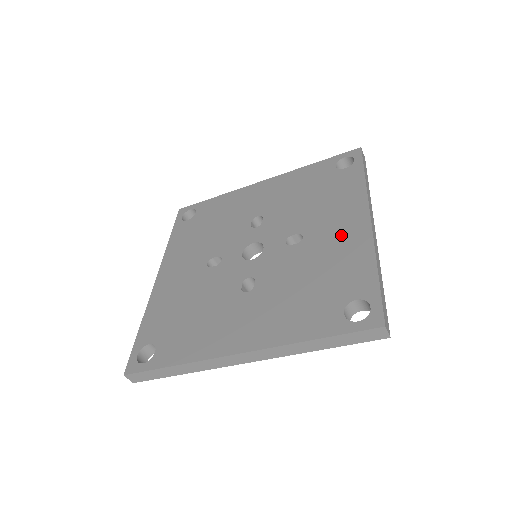
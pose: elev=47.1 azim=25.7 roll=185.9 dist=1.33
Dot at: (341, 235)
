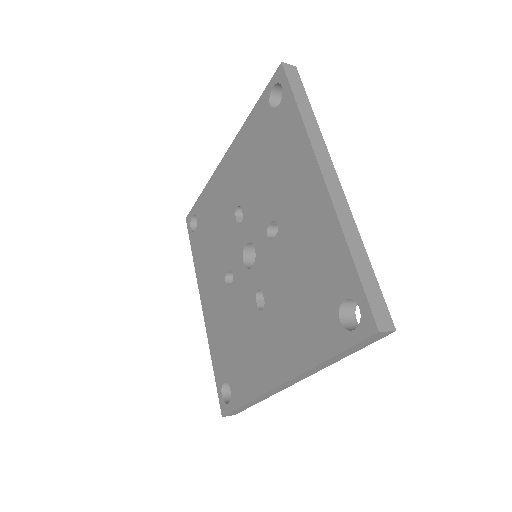
Dot at: (265, 356)
